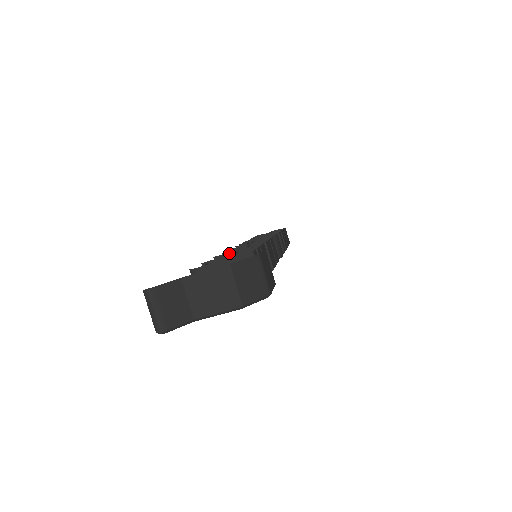
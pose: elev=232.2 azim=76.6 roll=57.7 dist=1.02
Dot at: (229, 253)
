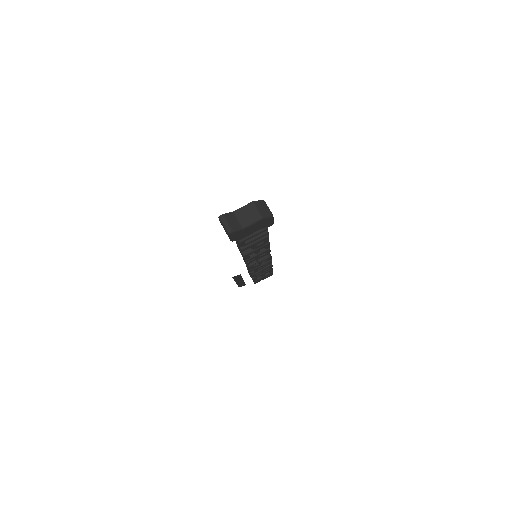
Dot at: occluded
